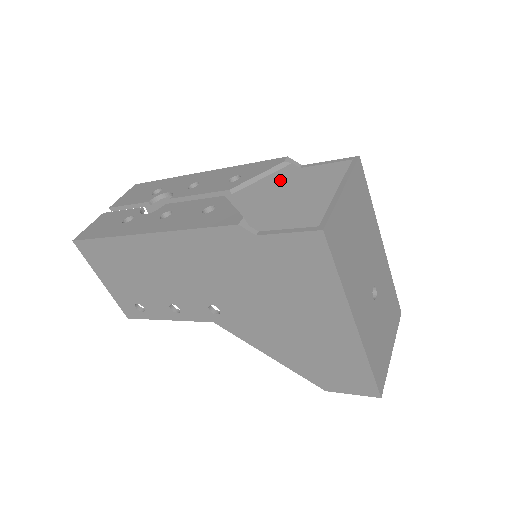
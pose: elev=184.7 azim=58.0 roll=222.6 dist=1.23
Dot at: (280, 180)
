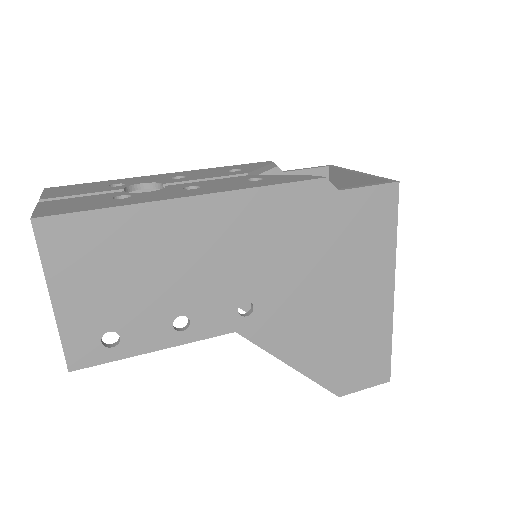
Dot at: occluded
